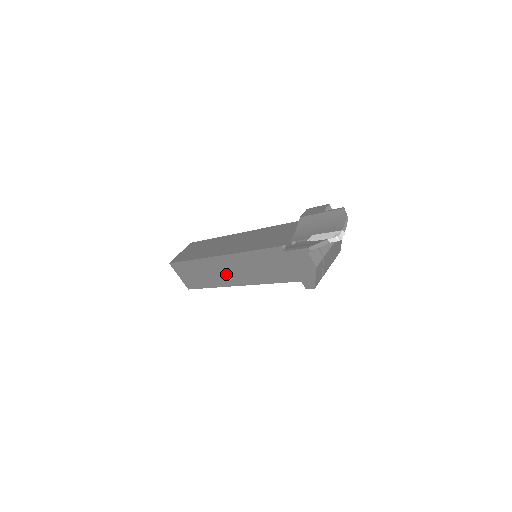
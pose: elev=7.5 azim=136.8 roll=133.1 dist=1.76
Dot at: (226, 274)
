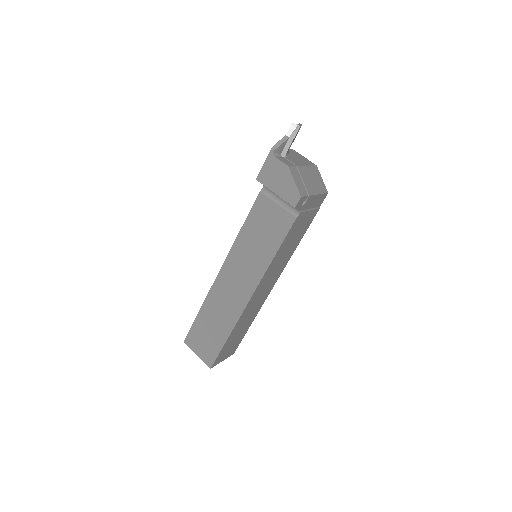
Dot at: (233, 294)
